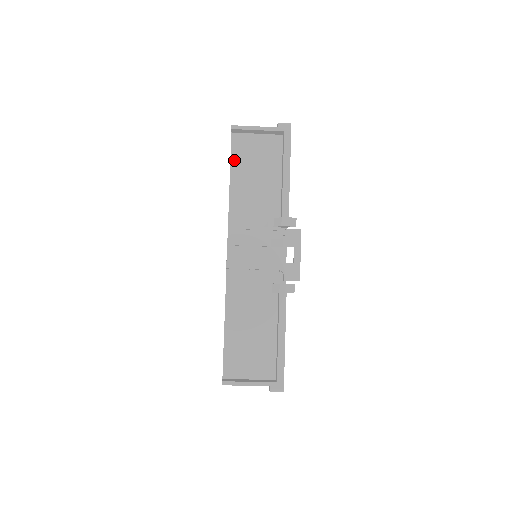
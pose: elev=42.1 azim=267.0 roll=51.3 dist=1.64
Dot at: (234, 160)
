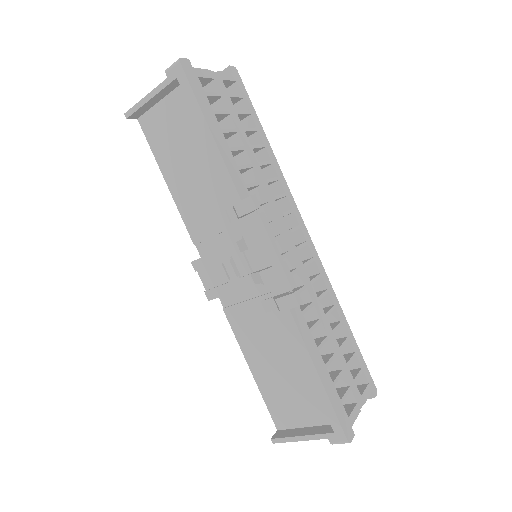
Dot at: (157, 153)
